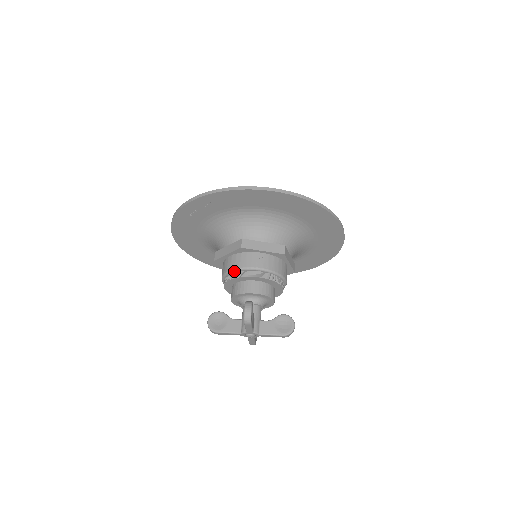
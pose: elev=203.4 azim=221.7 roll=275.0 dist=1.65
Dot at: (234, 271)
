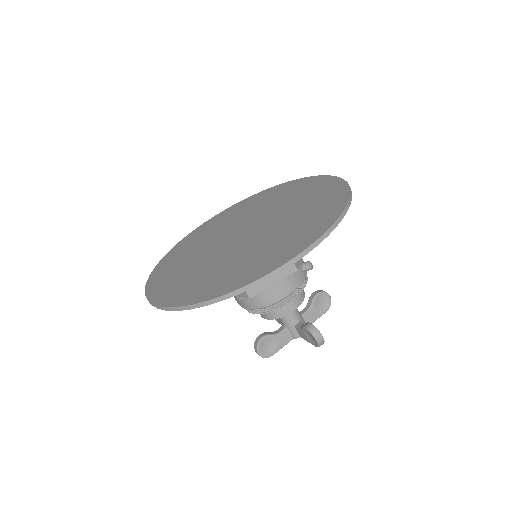
Dot at: occluded
